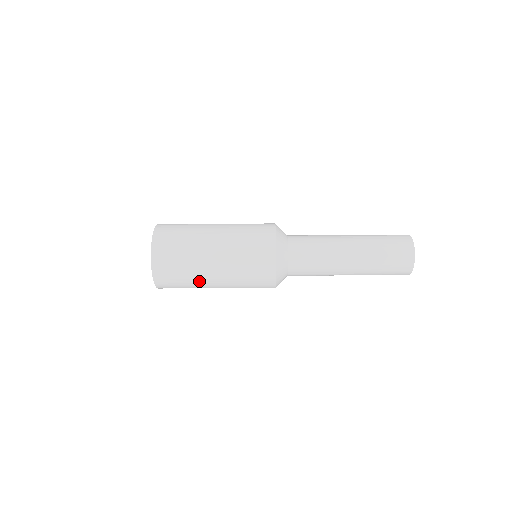
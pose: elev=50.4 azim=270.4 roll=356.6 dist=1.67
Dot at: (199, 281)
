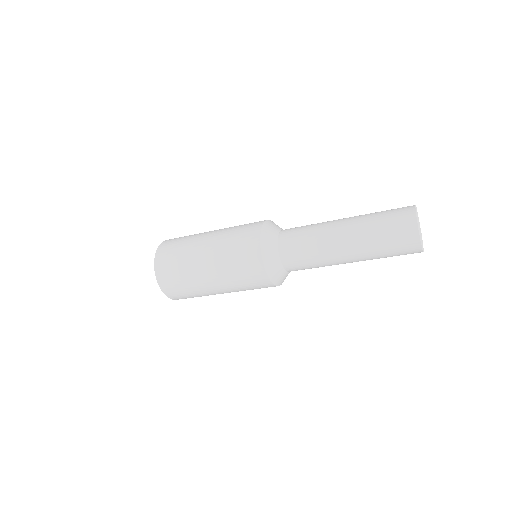
Dot at: (197, 283)
